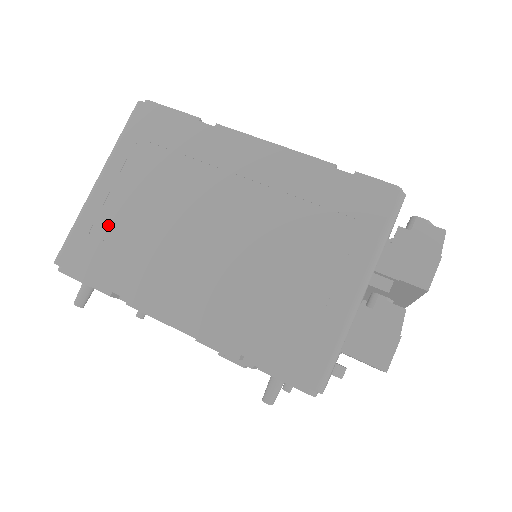
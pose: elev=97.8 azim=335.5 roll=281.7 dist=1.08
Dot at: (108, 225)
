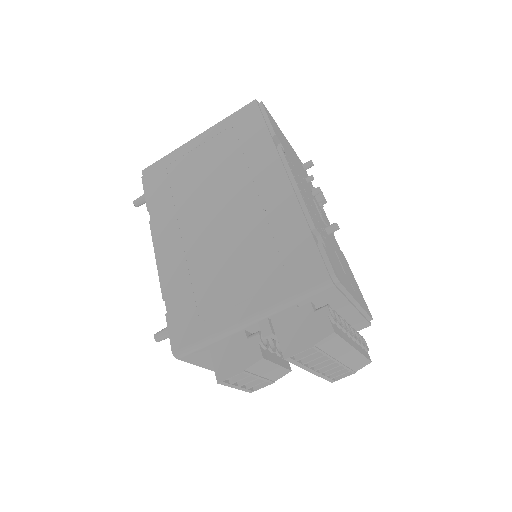
Dot at: (178, 168)
